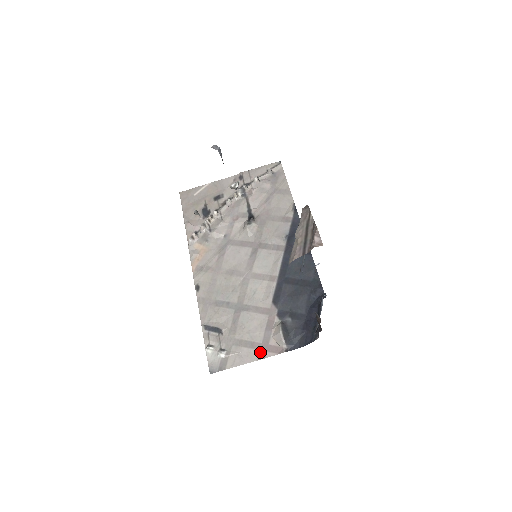
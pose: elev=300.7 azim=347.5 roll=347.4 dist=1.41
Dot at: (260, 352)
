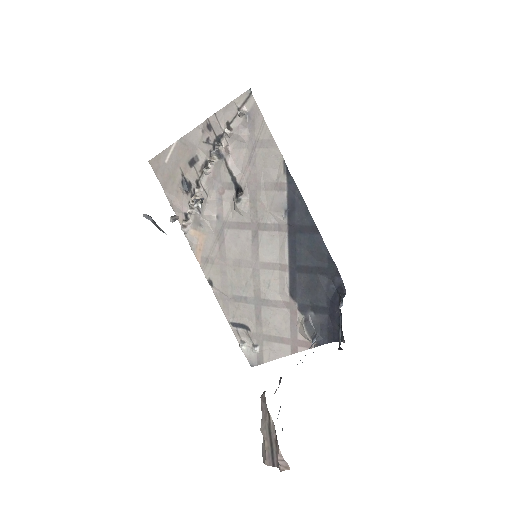
Dot at: (291, 347)
